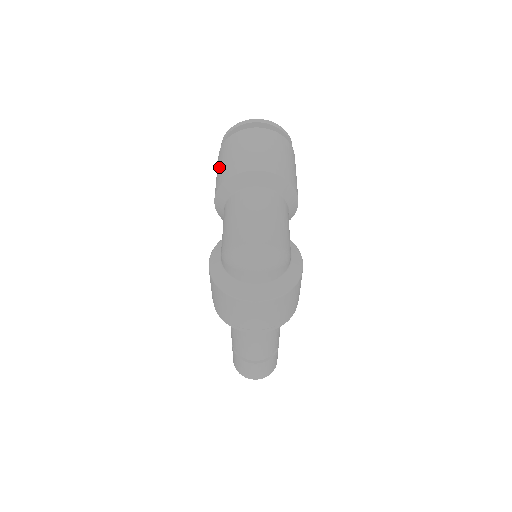
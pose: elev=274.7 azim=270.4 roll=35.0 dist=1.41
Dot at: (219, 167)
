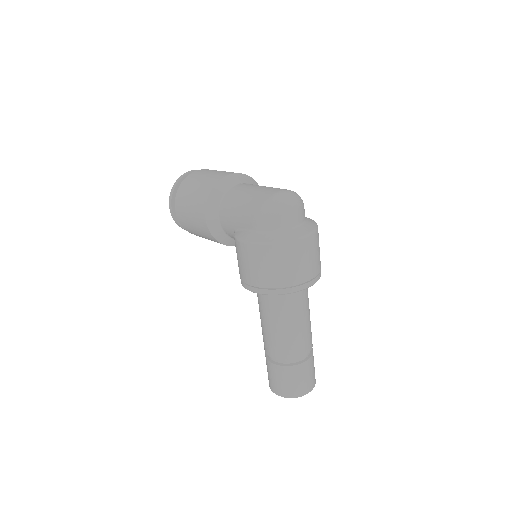
Dot at: (190, 199)
